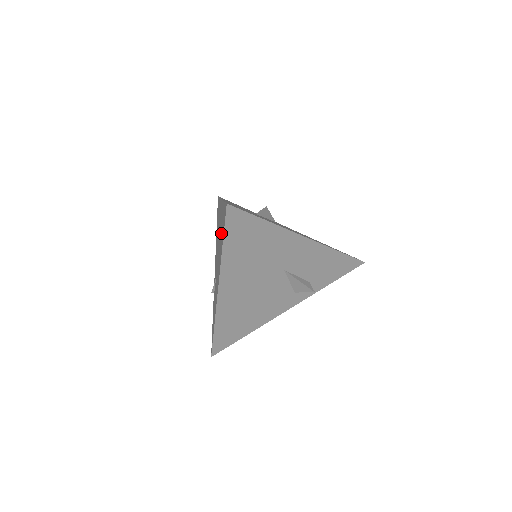
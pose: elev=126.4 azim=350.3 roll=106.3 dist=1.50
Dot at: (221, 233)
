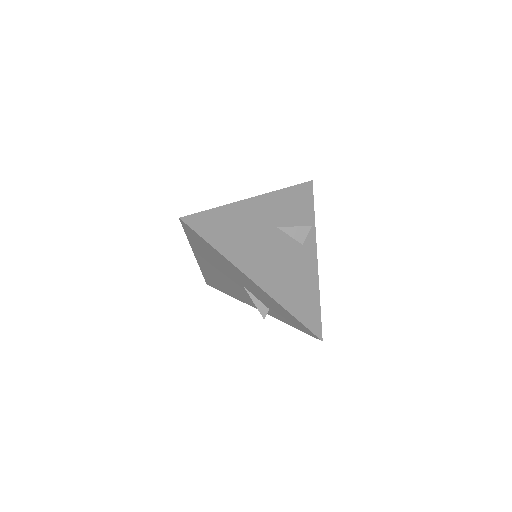
Dot at: occluded
